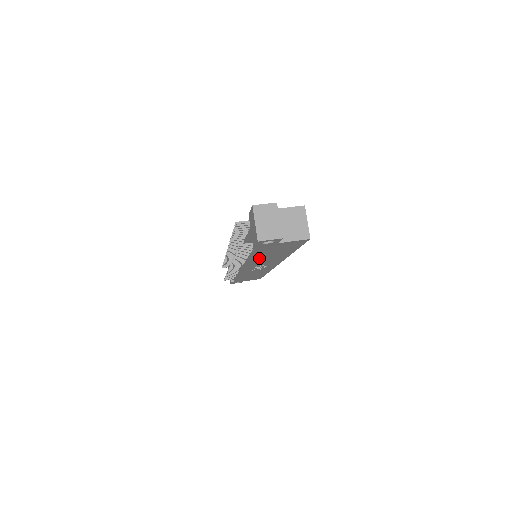
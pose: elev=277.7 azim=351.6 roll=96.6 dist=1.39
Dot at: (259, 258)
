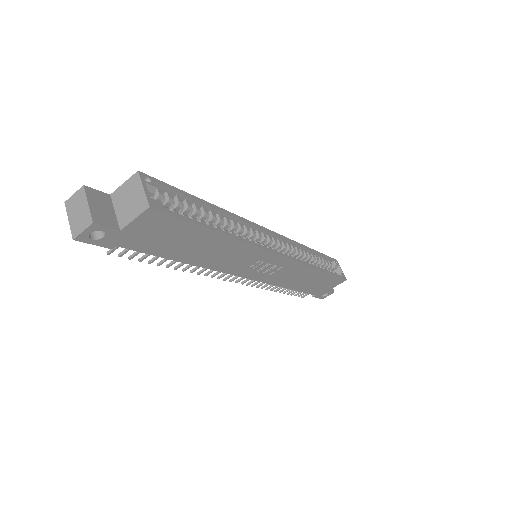
Dot at: (197, 257)
